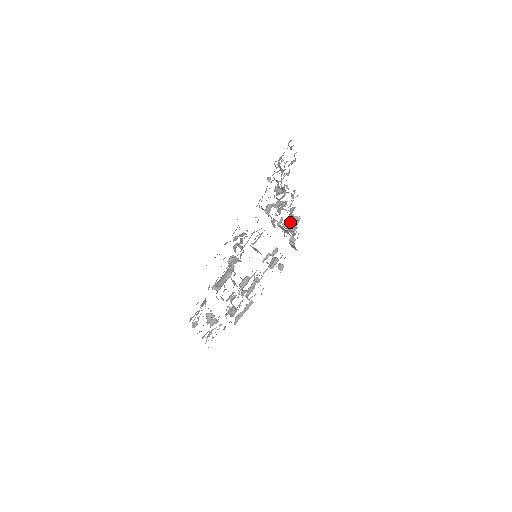
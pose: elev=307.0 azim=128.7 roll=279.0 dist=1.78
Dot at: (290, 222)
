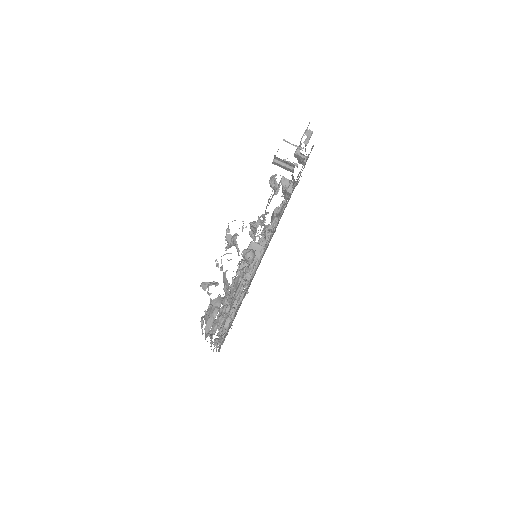
Dot at: (281, 166)
